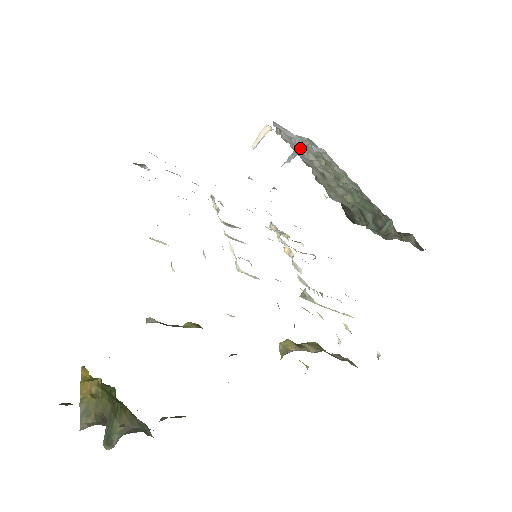
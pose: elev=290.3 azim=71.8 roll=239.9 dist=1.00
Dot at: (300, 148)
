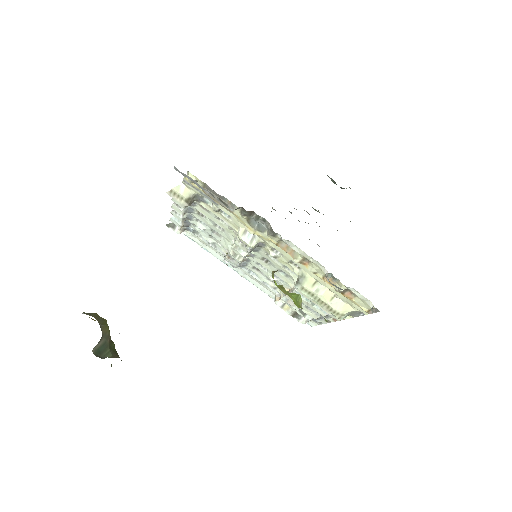
Dot at: (290, 212)
